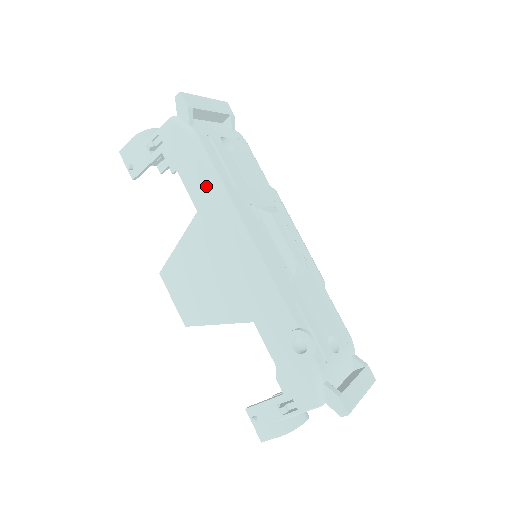
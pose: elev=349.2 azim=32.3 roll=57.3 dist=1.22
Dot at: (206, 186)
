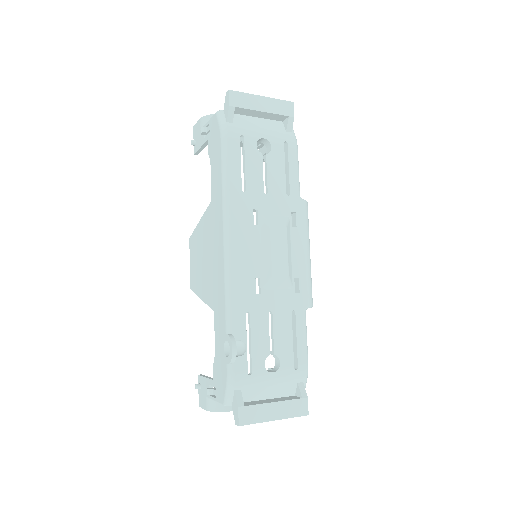
Dot at: (218, 182)
